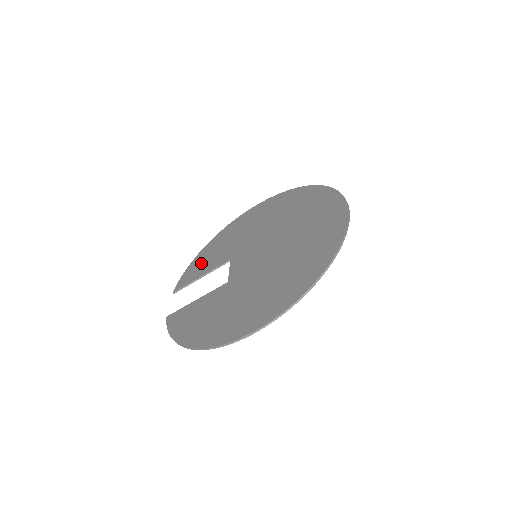
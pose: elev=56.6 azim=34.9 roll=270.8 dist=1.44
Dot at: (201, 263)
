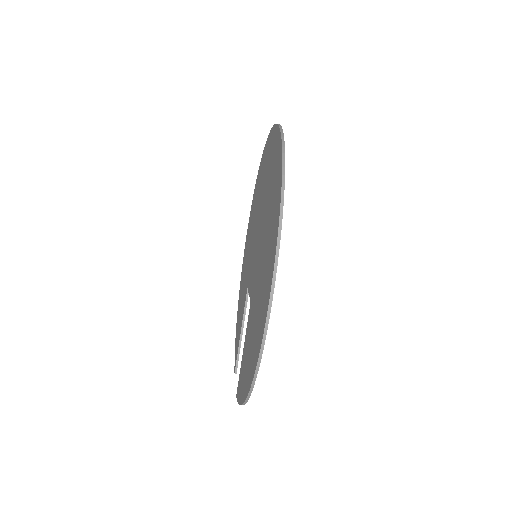
Dot at: (238, 323)
